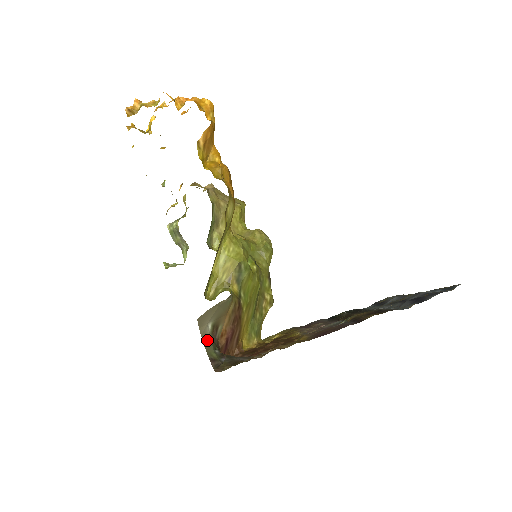
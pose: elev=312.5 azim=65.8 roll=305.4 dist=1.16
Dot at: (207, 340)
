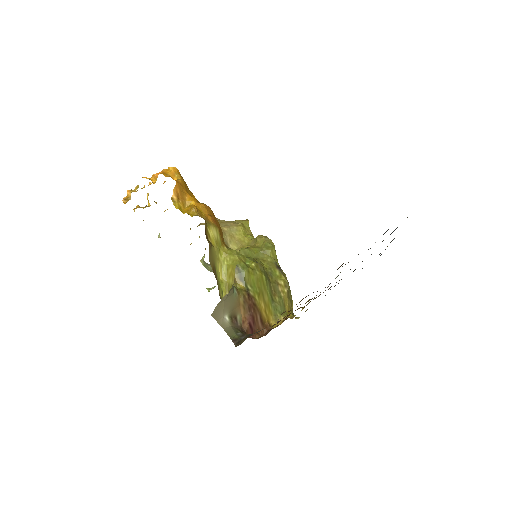
Dot at: (228, 328)
